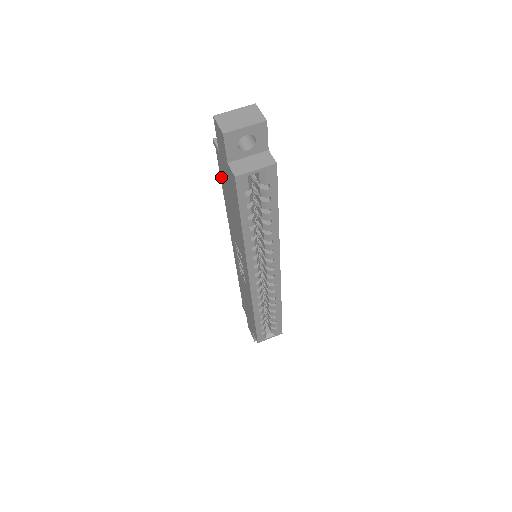
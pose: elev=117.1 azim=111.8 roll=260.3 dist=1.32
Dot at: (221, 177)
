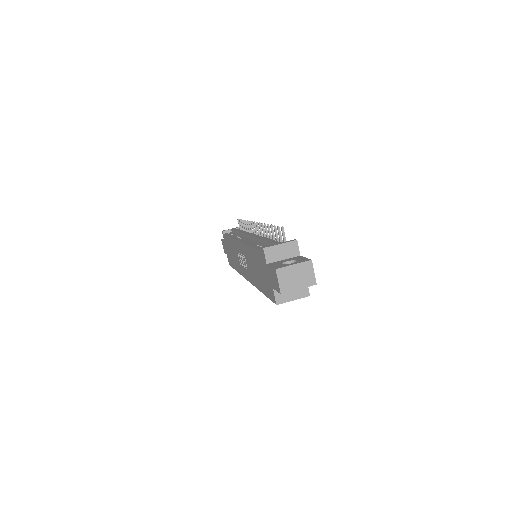
Dot at: (256, 252)
